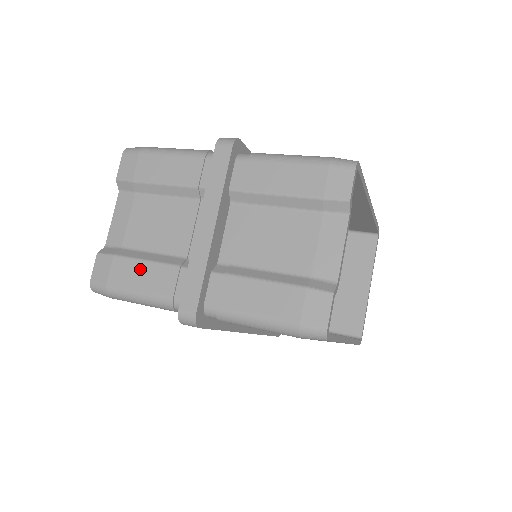
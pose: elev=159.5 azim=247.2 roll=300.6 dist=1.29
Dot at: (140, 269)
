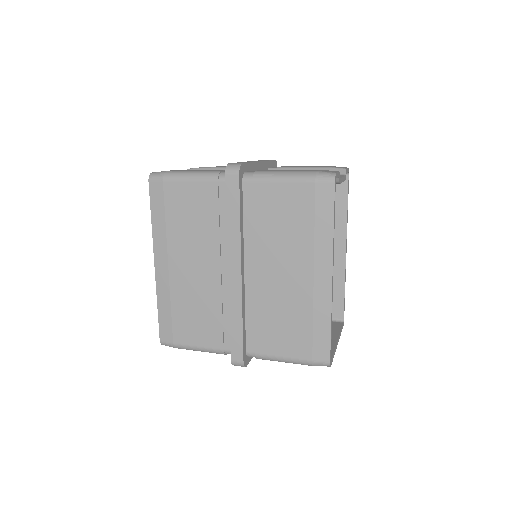
Dot at: occluded
